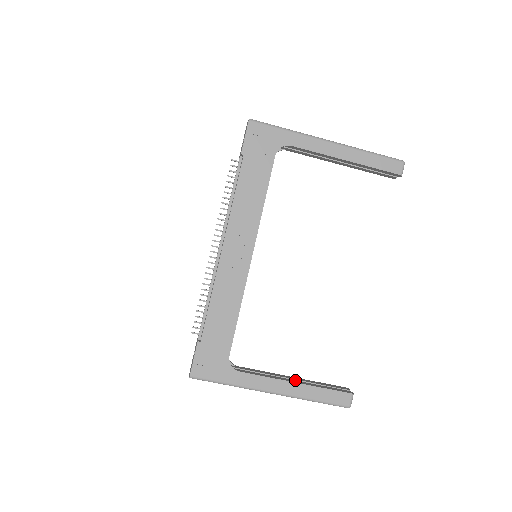
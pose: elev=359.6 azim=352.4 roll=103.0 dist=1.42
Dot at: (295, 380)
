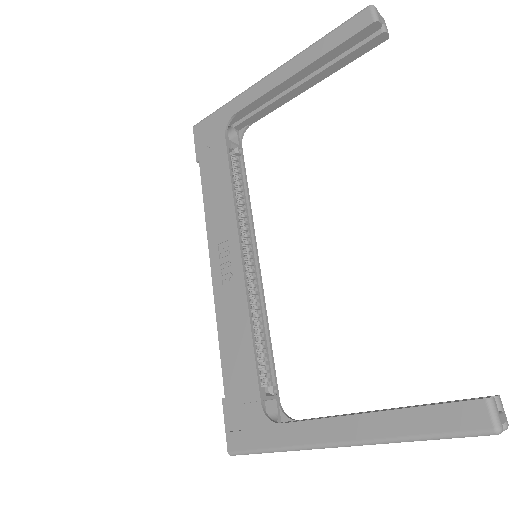
Dot at: (375, 411)
